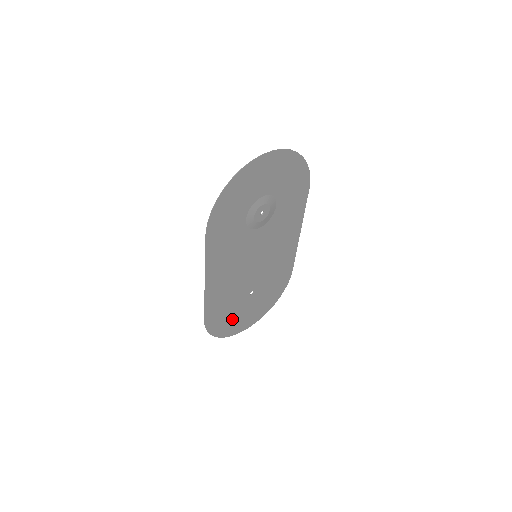
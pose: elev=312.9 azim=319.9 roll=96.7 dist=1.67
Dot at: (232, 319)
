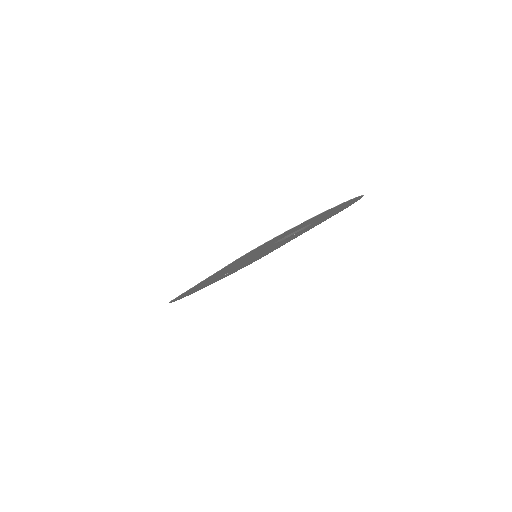
Dot at: occluded
